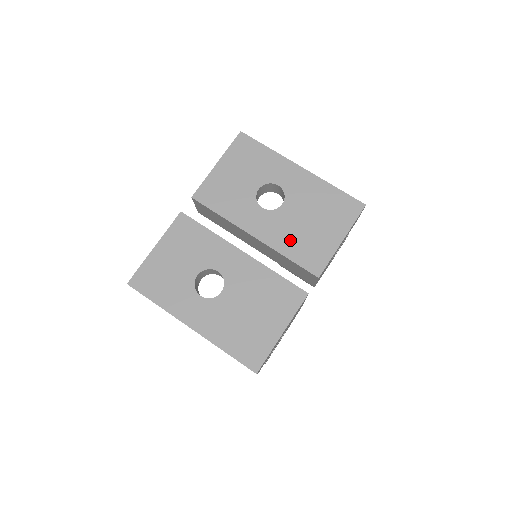
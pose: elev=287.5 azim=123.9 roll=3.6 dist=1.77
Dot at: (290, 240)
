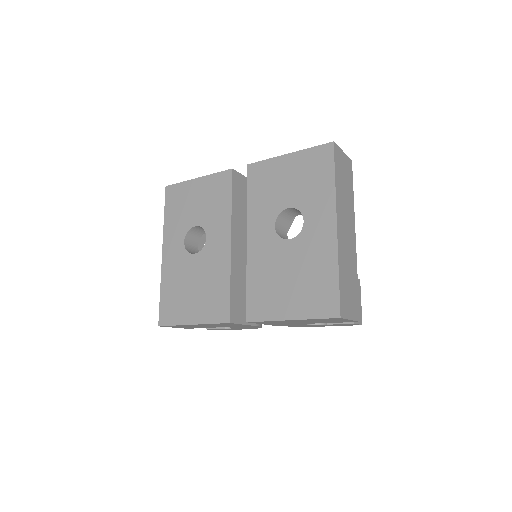
Dot at: (262, 272)
